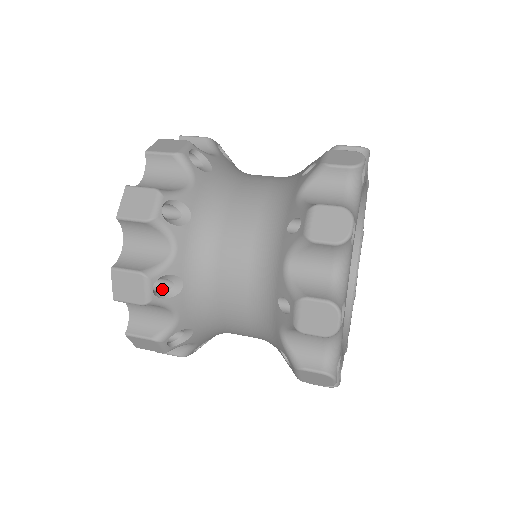
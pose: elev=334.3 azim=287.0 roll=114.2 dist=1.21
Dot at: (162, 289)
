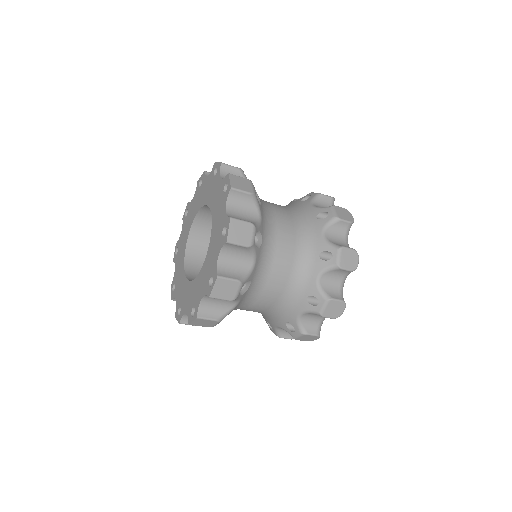
Dot at: occluded
